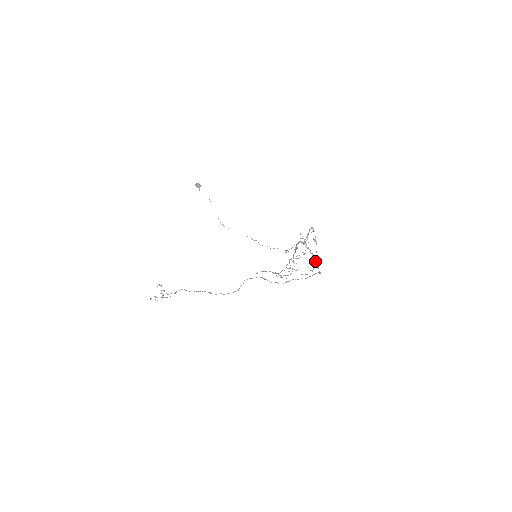
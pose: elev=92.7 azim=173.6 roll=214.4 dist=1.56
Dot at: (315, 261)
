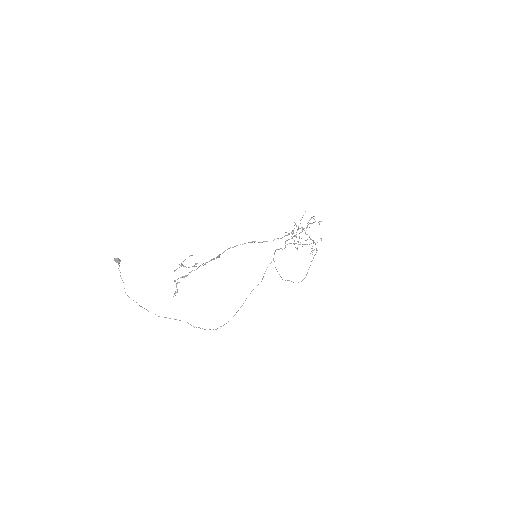
Dot at: (289, 280)
